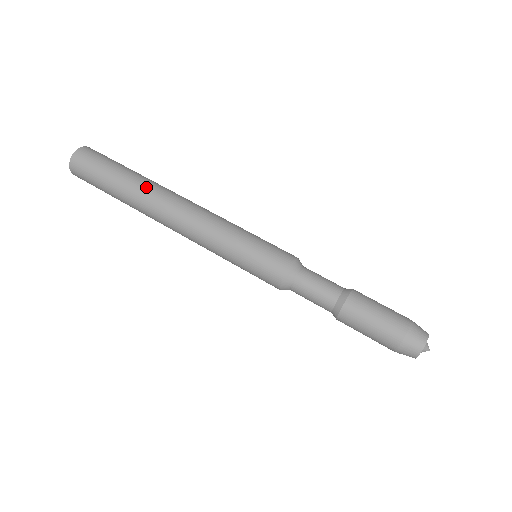
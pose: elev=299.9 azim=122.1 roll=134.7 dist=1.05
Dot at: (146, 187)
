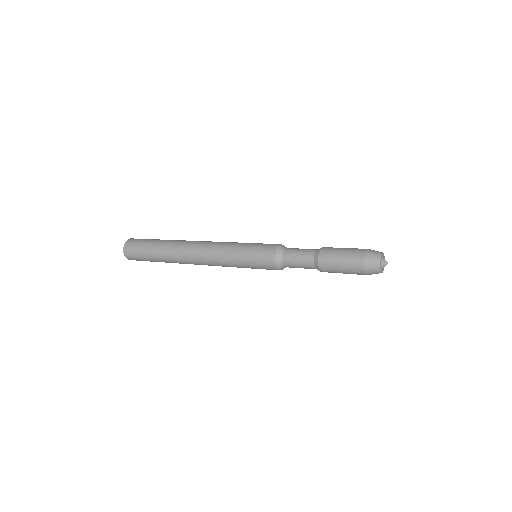
Dot at: (173, 244)
